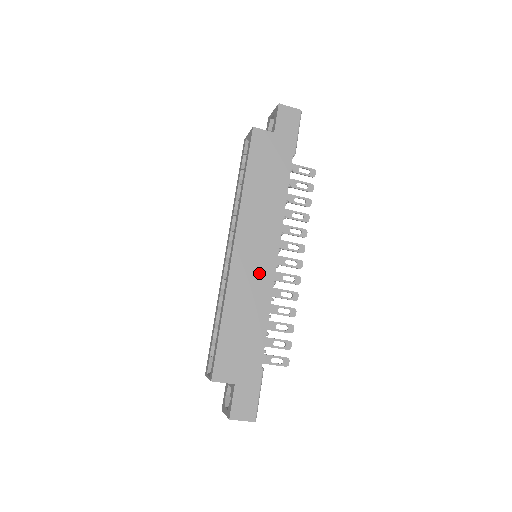
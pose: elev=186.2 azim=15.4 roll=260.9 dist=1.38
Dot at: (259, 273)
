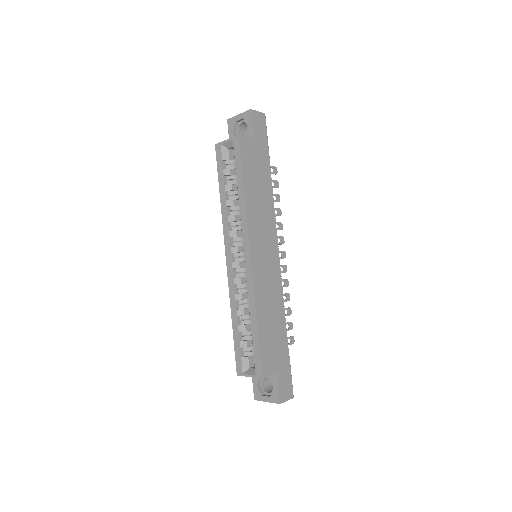
Dot at: (271, 272)
